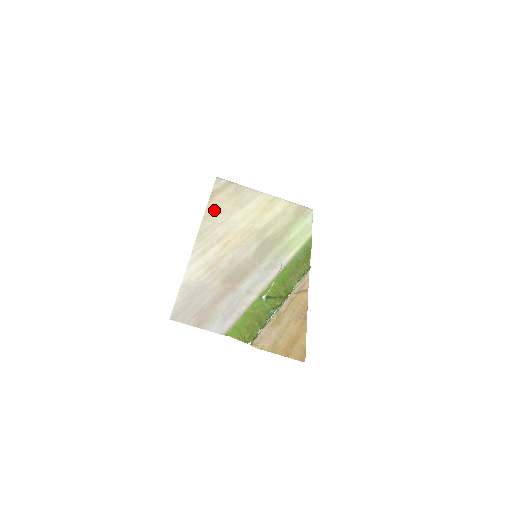
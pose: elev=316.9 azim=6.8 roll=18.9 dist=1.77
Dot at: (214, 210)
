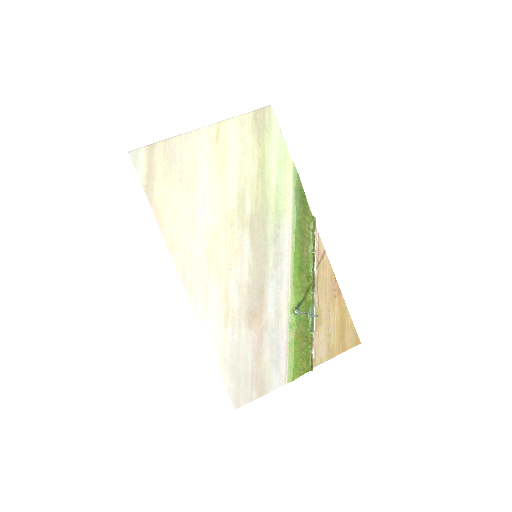
Dot at: (170, 223)
